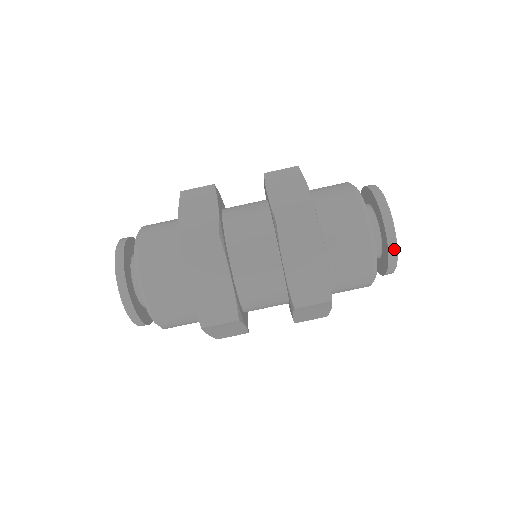
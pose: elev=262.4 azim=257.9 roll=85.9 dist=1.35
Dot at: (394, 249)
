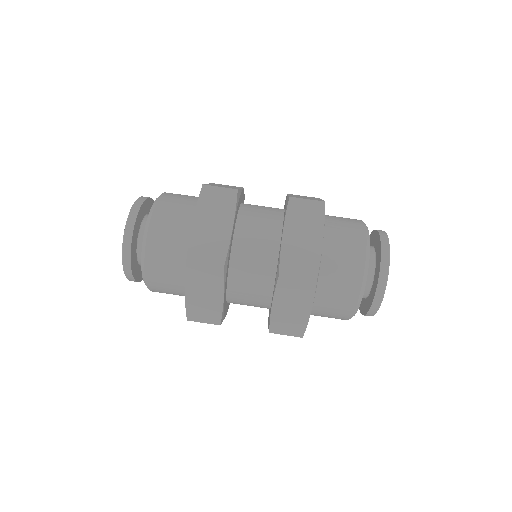
Dot at: (386, 270)
